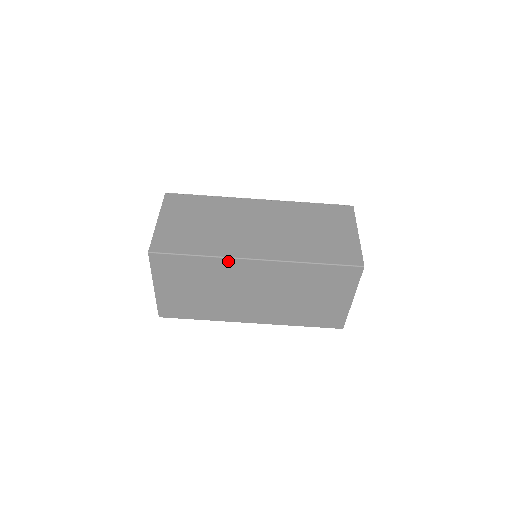
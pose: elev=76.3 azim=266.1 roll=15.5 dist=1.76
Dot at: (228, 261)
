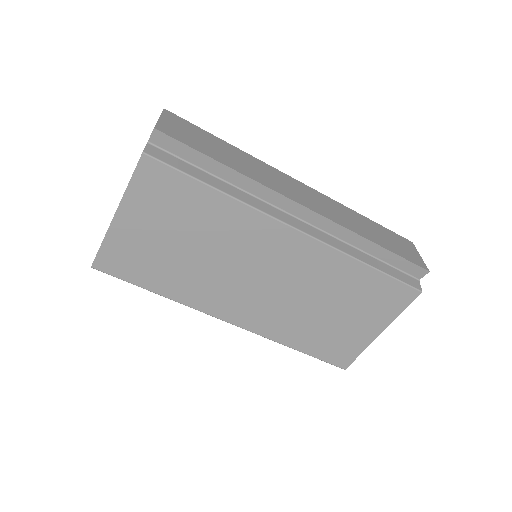
Dot at: occluded
